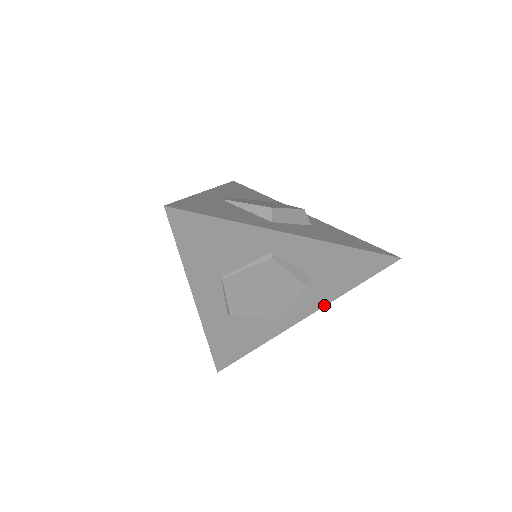
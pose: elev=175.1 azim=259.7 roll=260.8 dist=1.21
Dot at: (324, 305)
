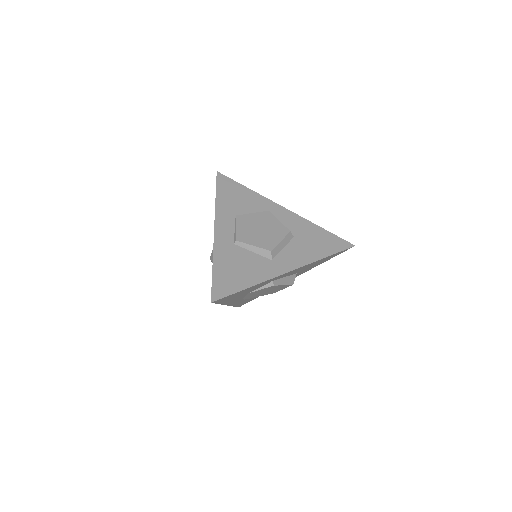
Dot at: (306, 264)
